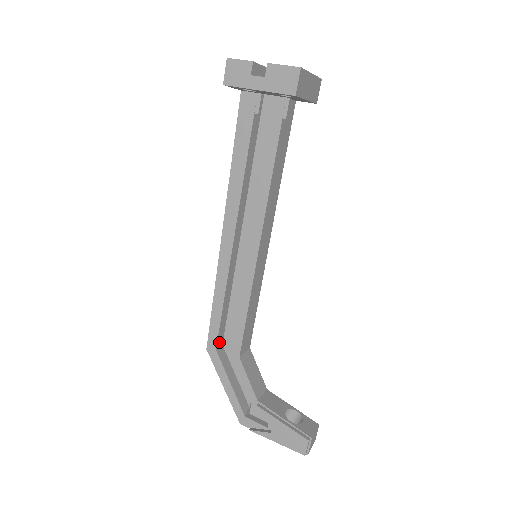
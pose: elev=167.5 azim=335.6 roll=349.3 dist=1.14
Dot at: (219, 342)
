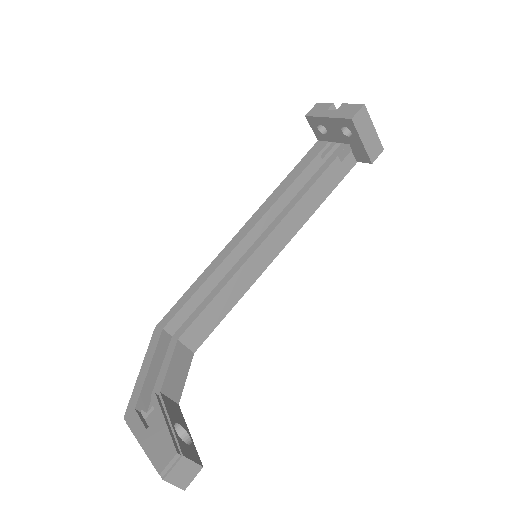
Dot at: (171, 326)
